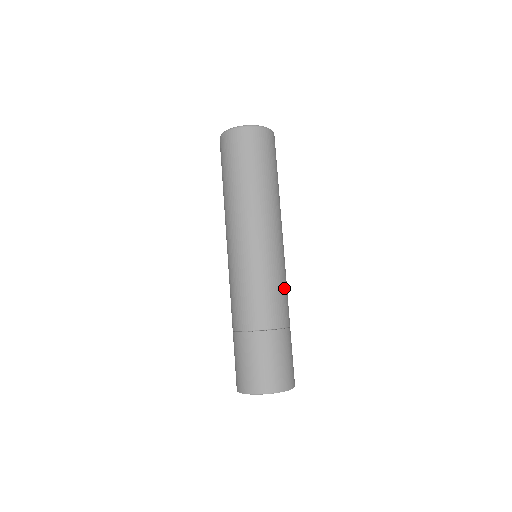
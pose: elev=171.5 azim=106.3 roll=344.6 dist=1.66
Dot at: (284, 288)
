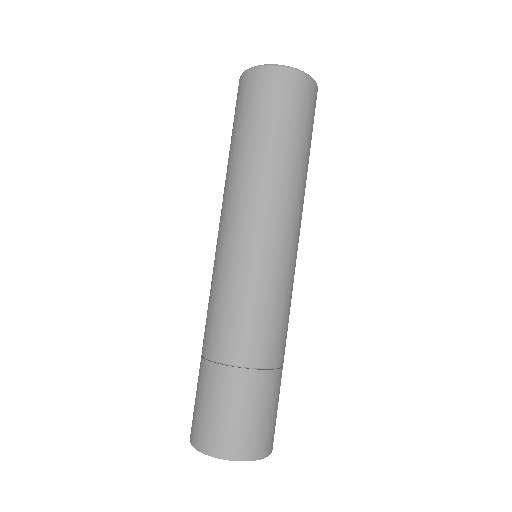
Dot at: (261, 308)
